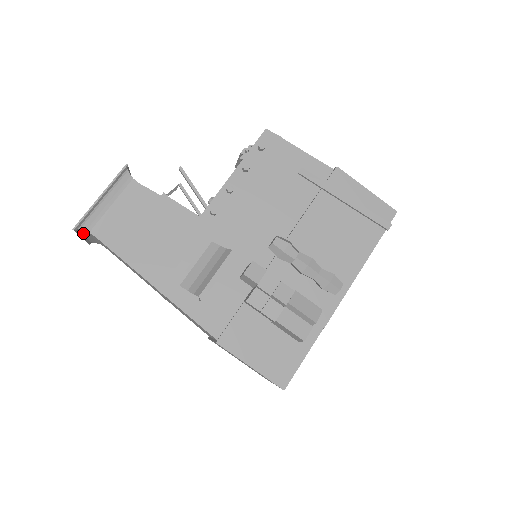
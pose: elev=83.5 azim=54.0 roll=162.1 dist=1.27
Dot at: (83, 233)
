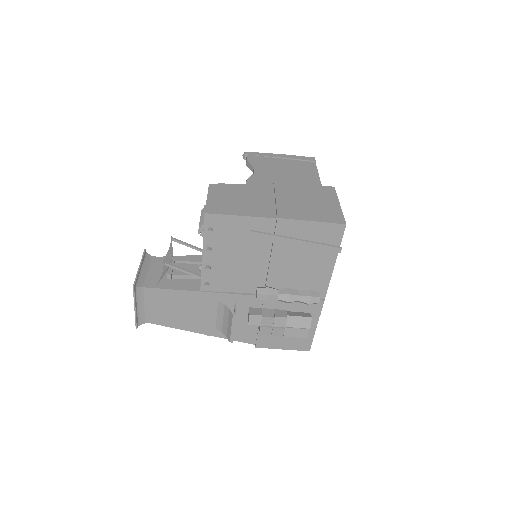
Dot at: occluded
